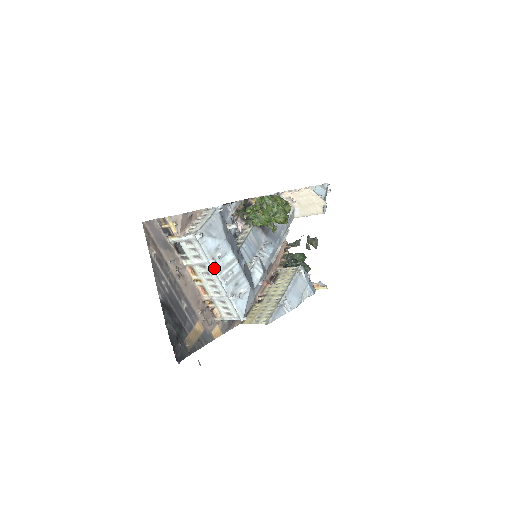
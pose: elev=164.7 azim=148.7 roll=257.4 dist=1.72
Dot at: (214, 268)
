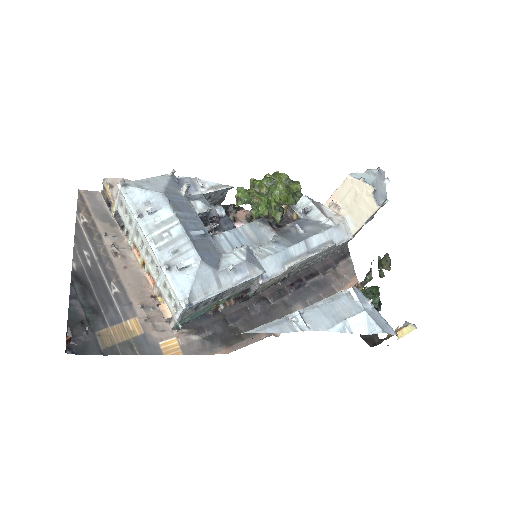
Dot at: (141, 225)
